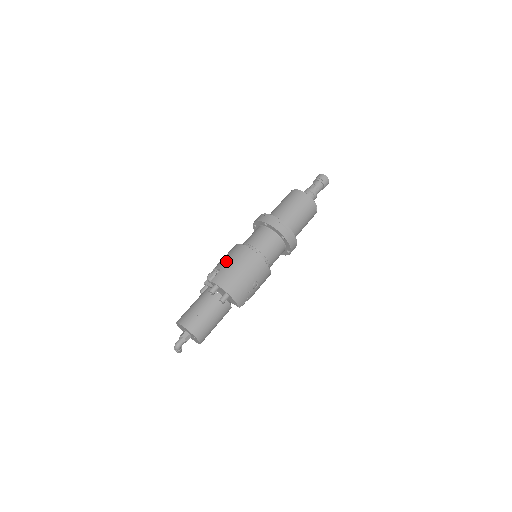
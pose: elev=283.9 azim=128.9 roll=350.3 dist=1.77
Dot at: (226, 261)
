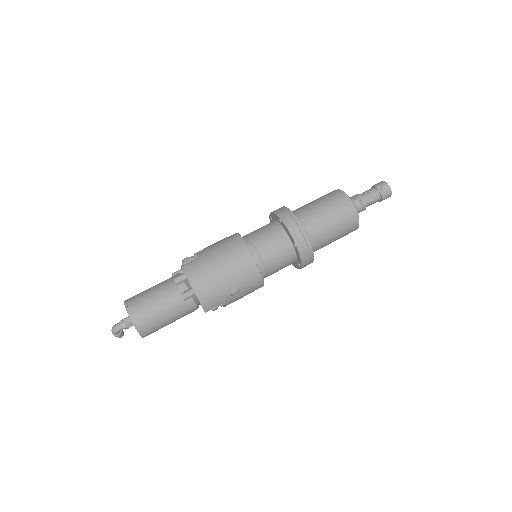
Dot at: (211, 249)
